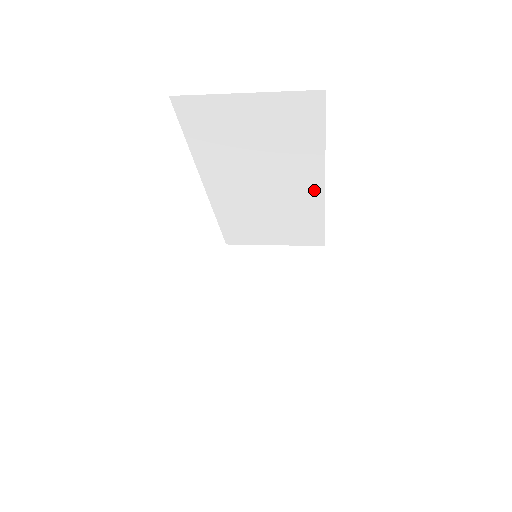
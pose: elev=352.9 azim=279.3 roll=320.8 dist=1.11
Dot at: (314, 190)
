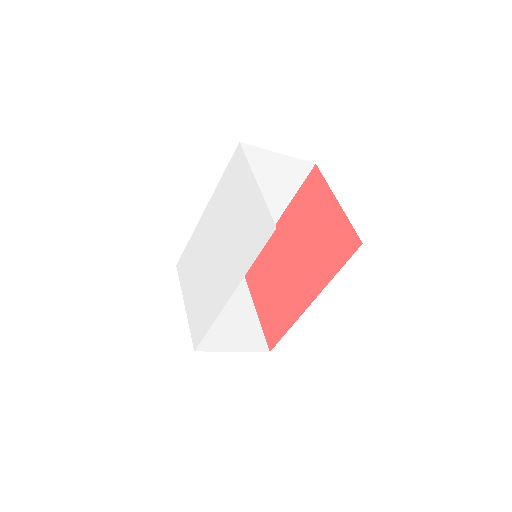
Dot at: occluded
